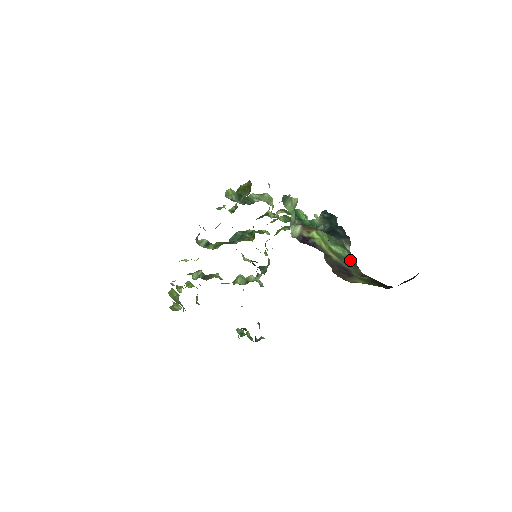
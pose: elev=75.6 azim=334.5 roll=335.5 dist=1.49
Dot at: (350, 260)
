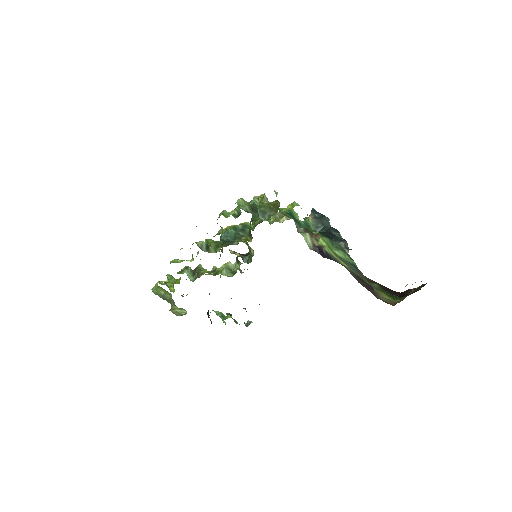
Dot at: (353, 264)
